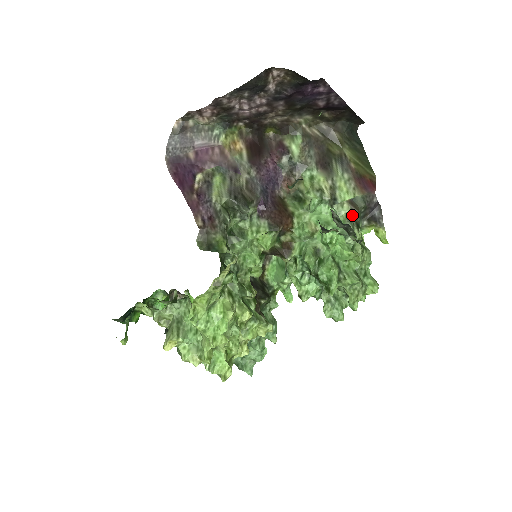
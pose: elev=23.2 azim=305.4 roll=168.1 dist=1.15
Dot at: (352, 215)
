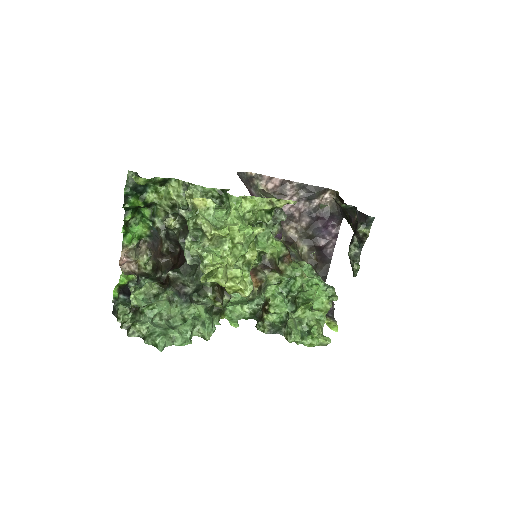
Dot at: occluded
